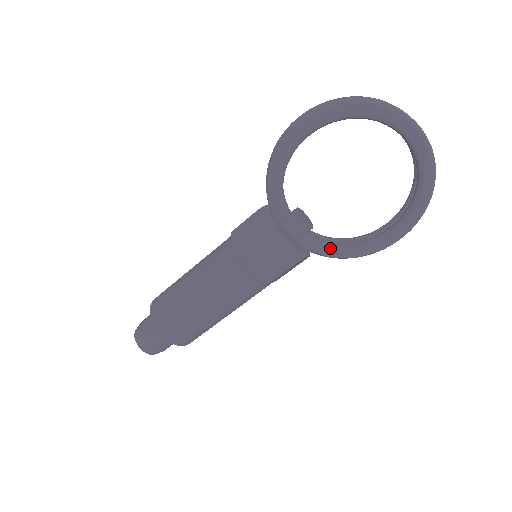
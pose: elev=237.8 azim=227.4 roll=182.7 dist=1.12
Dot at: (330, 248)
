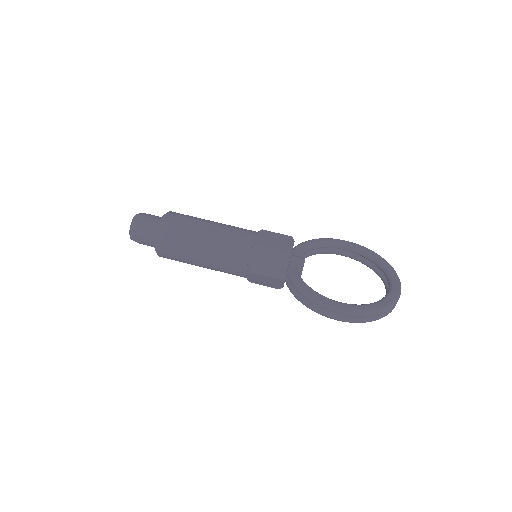
Dot at: (301, 279)
